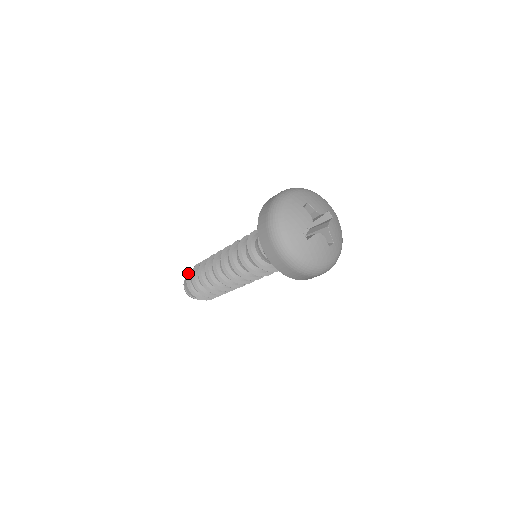
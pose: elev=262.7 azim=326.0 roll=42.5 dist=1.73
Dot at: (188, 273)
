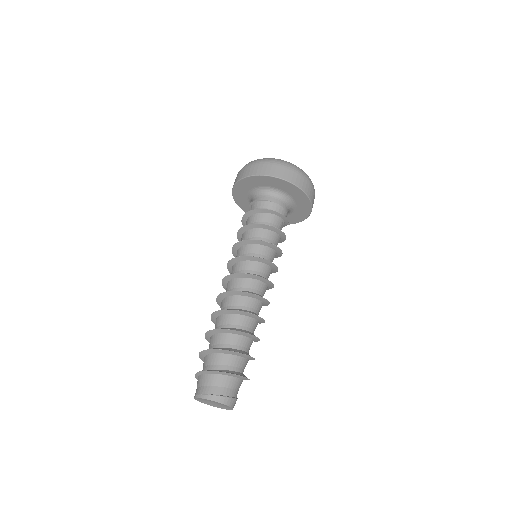
Dot at: occluded
